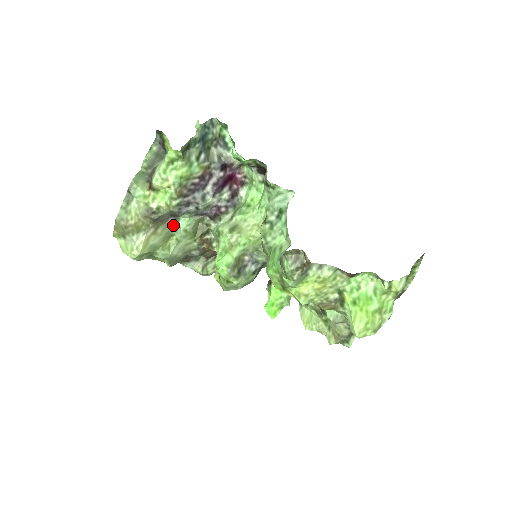
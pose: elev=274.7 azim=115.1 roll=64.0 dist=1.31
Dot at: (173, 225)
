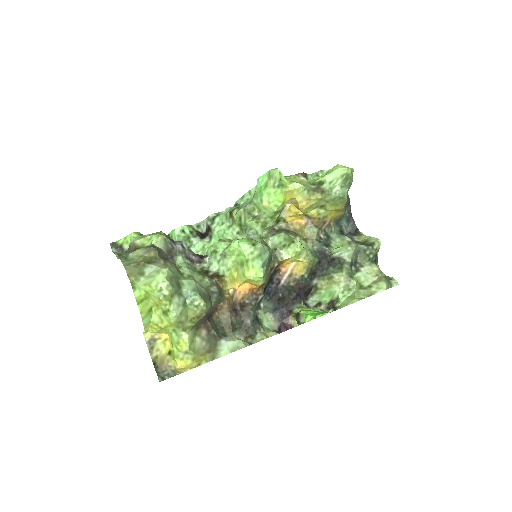
Dot at: (176, 265)
